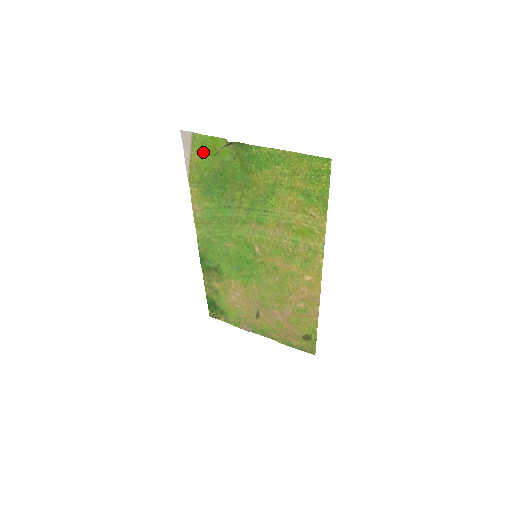
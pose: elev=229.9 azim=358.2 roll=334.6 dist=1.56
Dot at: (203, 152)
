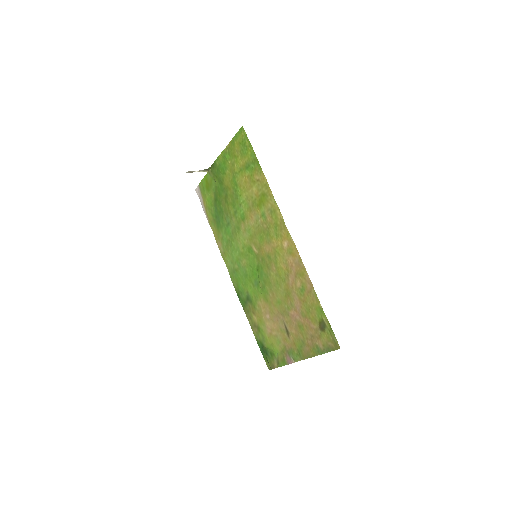
Dot at: (205, 193)
